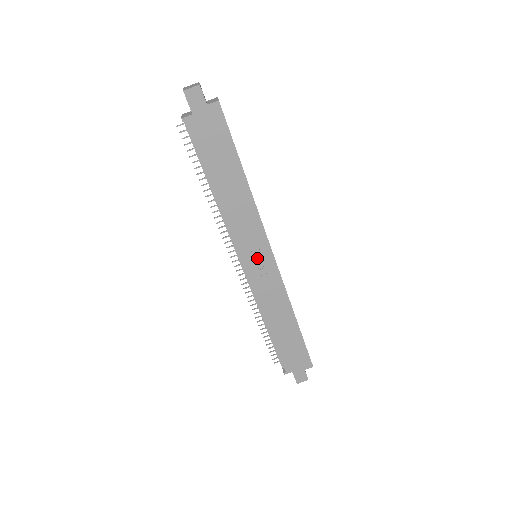
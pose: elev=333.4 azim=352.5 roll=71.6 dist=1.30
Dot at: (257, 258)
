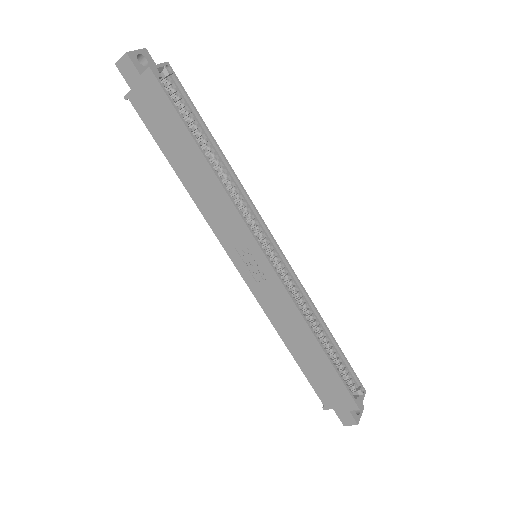
Dot at: (249, 259)
